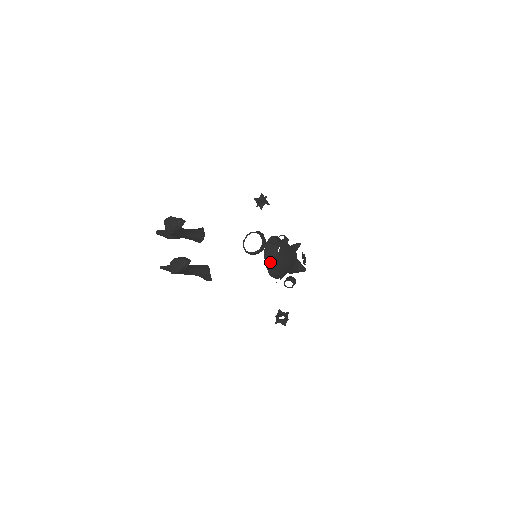
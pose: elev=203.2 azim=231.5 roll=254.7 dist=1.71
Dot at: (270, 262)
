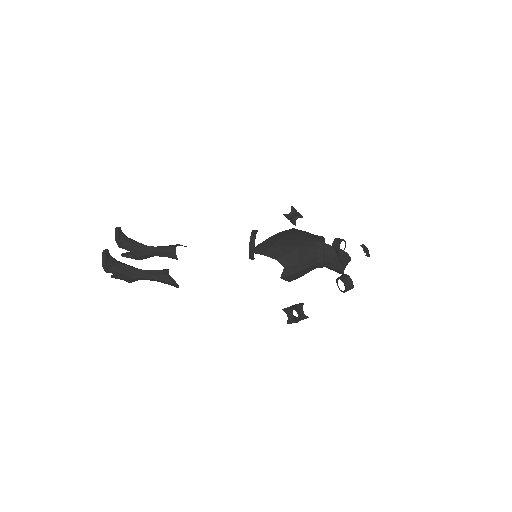
Dot at: occluded
